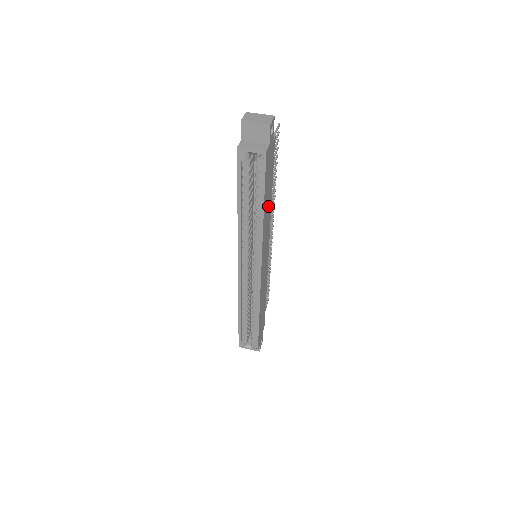
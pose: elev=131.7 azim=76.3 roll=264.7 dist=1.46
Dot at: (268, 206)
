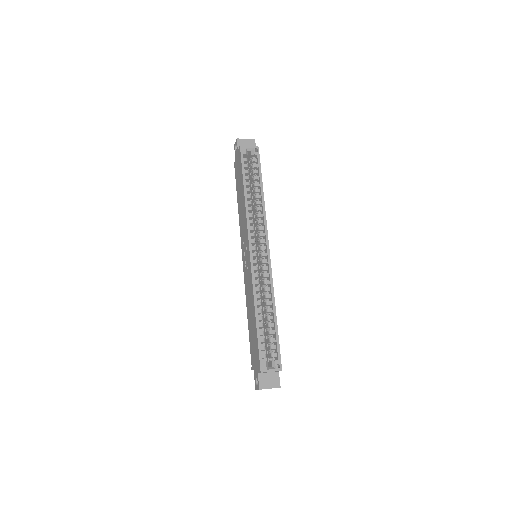
Dot at: occluded
